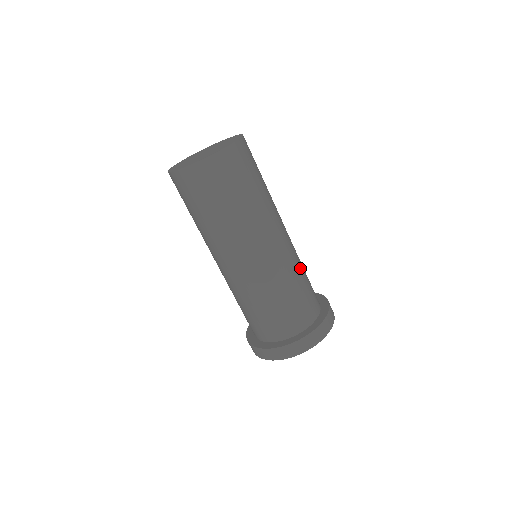
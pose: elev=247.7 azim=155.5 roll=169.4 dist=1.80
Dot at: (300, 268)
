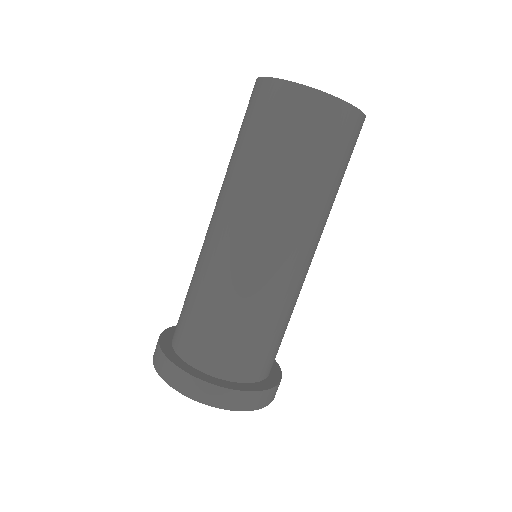
Dot at: occluded
